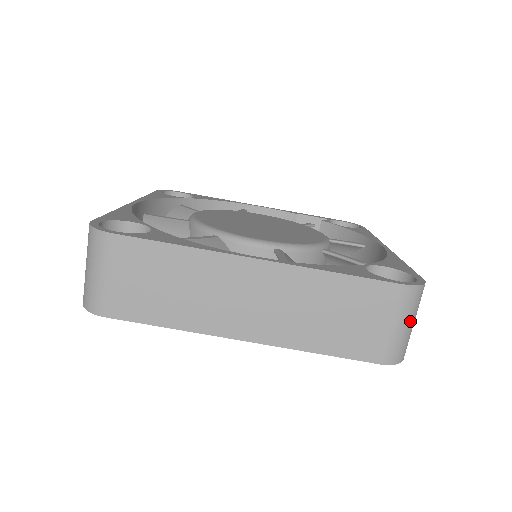
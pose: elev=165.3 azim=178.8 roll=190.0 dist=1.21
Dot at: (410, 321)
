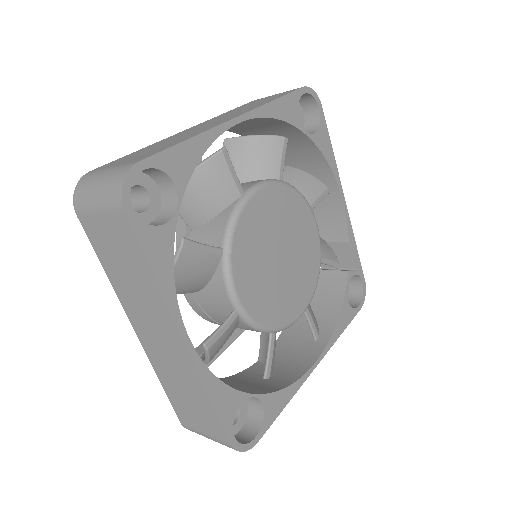
Dot at: occluded
